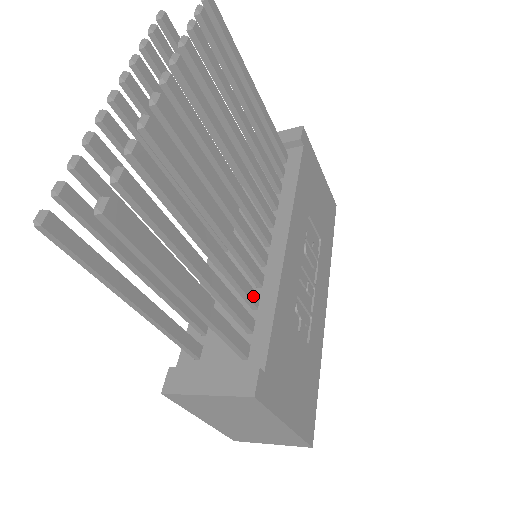
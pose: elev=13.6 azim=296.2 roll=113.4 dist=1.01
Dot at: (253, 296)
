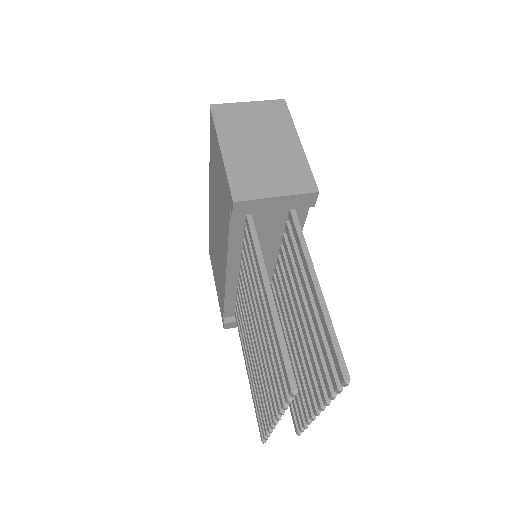
Dot at: occluded
